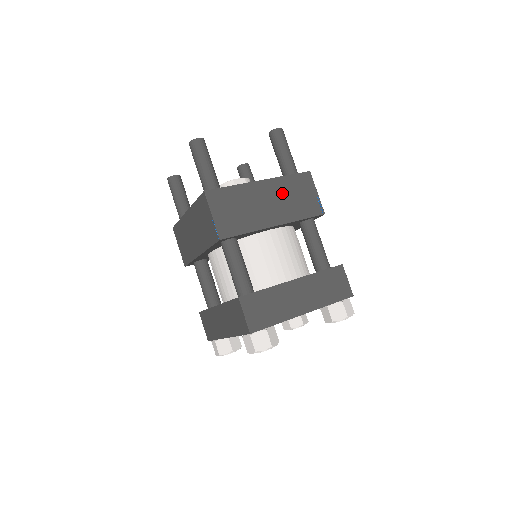
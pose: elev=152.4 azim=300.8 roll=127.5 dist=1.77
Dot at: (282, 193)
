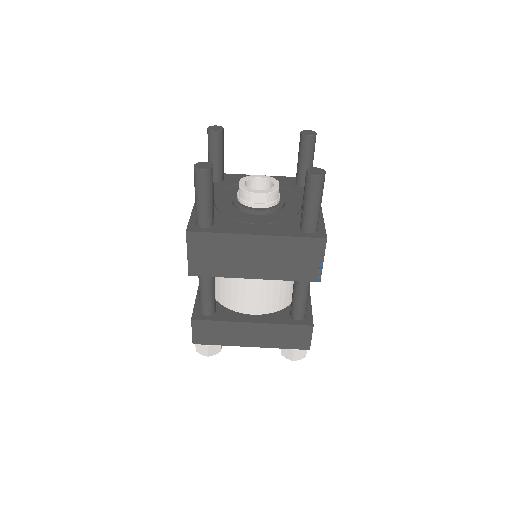
Dot at: (277, 252)
